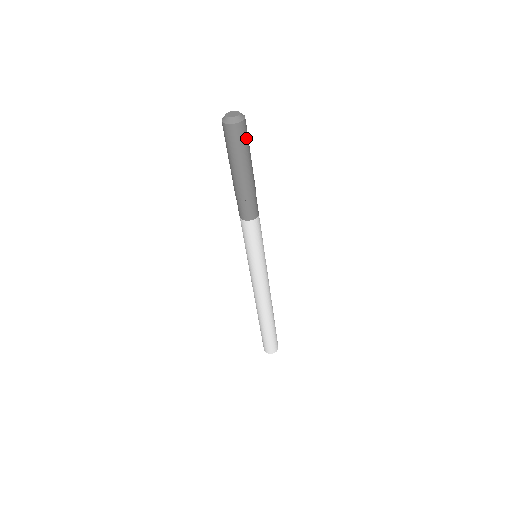
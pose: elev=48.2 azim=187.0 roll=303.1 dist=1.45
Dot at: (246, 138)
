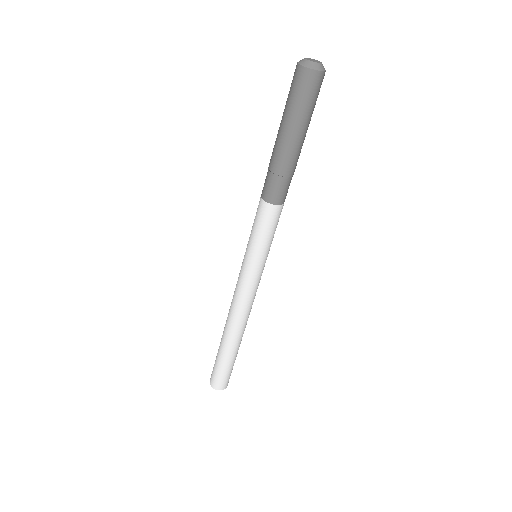
Dot at: (314, 96)
